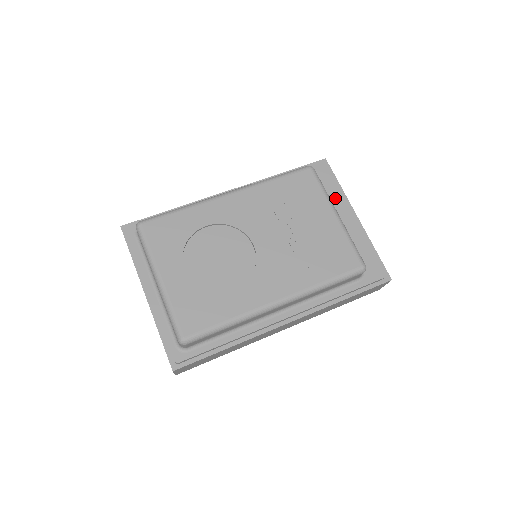
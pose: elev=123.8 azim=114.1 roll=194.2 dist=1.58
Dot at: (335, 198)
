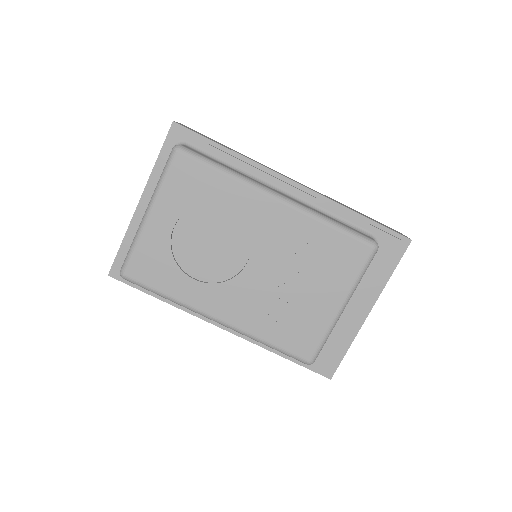
Dot at: (370, 283)
